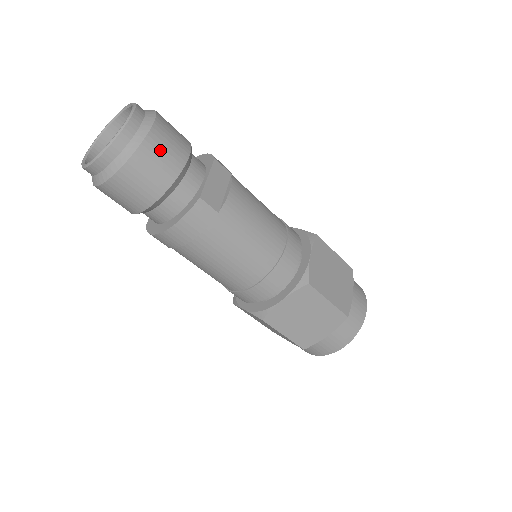
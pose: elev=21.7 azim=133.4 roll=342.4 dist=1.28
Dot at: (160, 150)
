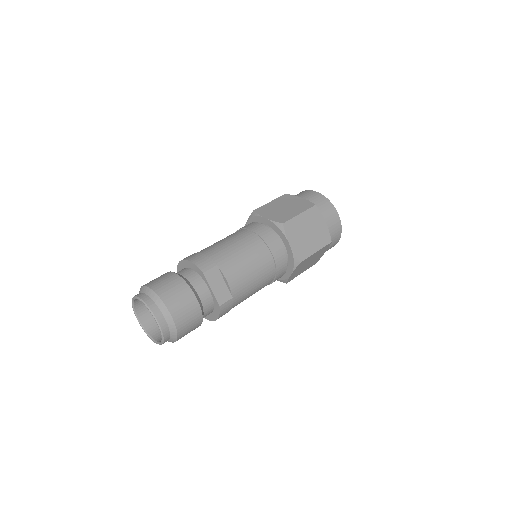
Dot at: (185, 317)
